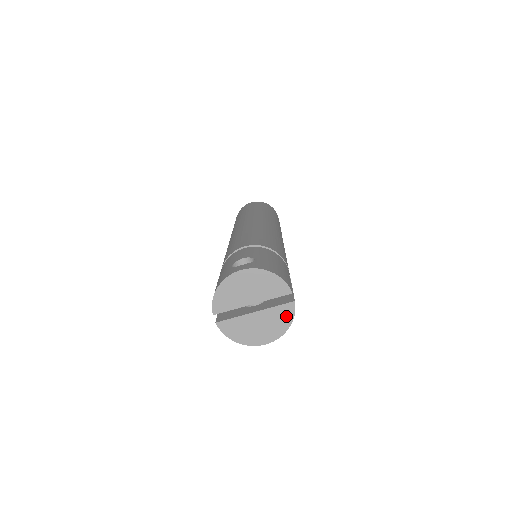
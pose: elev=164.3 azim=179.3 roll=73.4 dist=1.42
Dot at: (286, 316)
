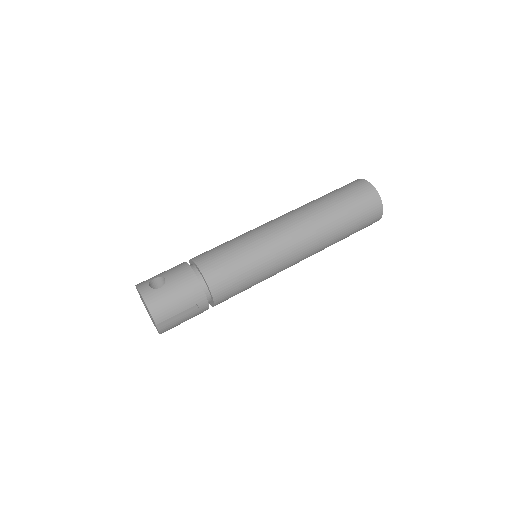
Dot at: (157, 329)
